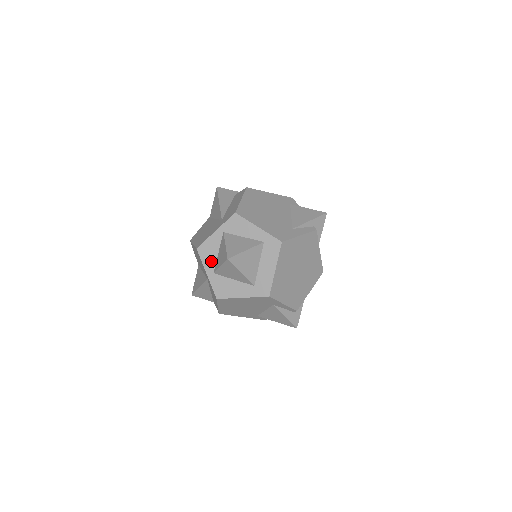
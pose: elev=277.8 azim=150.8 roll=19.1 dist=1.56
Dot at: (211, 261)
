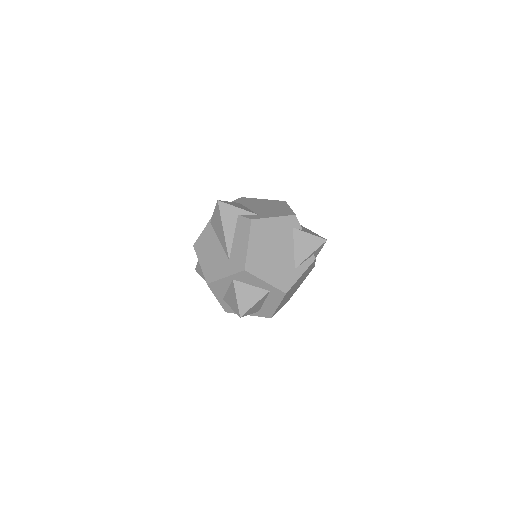
Dot at: (221, 293)
